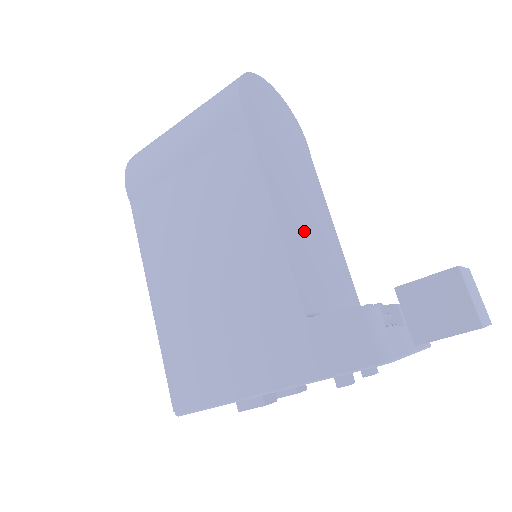
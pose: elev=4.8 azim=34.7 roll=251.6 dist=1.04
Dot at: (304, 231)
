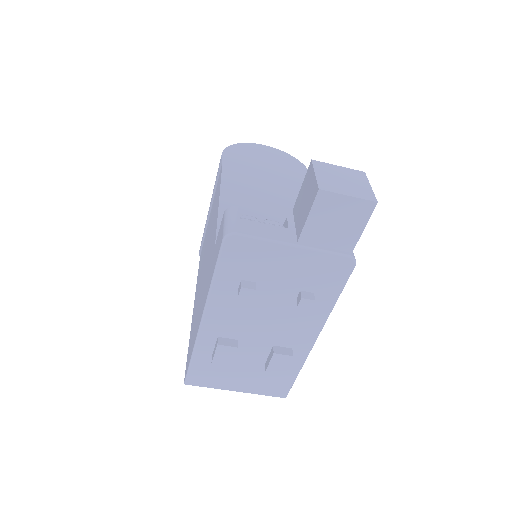
Dot at: (257, 210)
